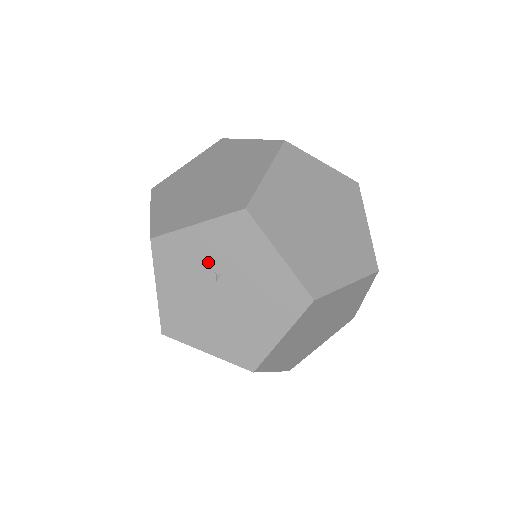
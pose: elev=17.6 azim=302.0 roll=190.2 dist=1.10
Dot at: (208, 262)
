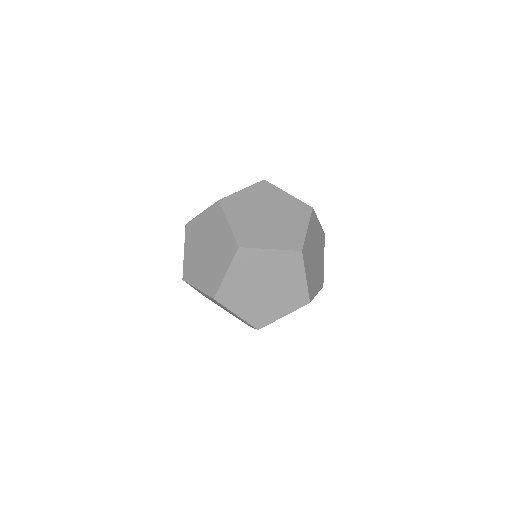
Dot at: occluded
